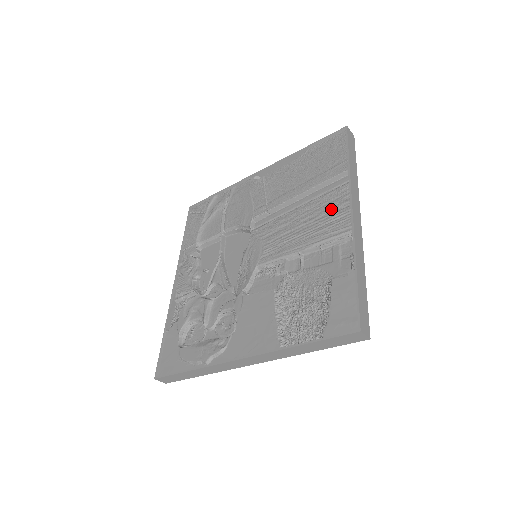
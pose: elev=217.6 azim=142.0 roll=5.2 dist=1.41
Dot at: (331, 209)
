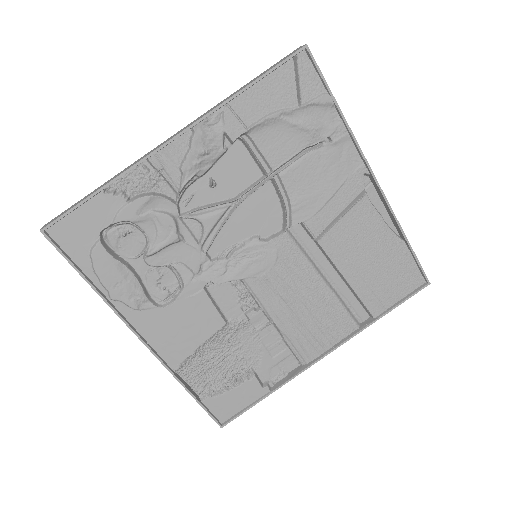
Dot at: (327, 328)
